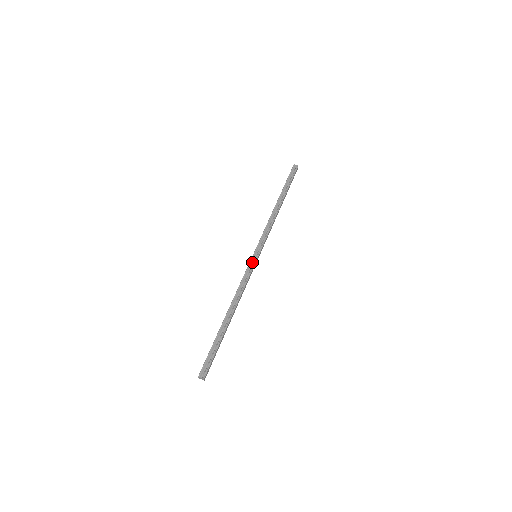
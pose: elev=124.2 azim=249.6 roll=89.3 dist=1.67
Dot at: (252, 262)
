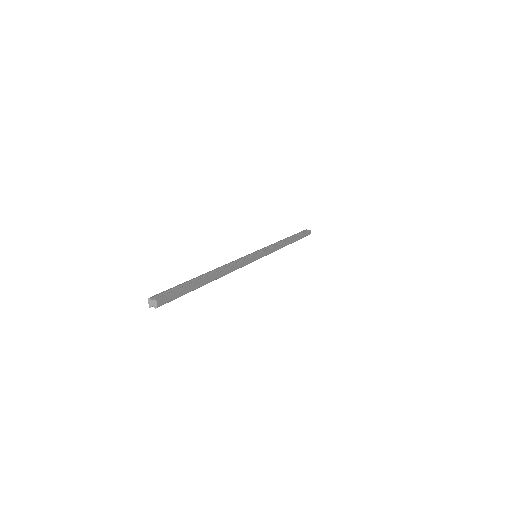
Dot at: occluded
